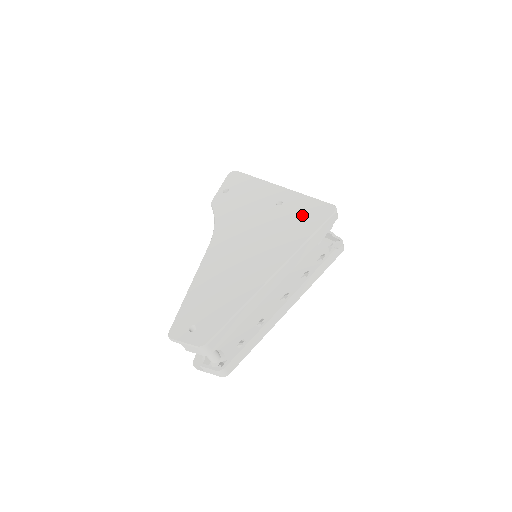
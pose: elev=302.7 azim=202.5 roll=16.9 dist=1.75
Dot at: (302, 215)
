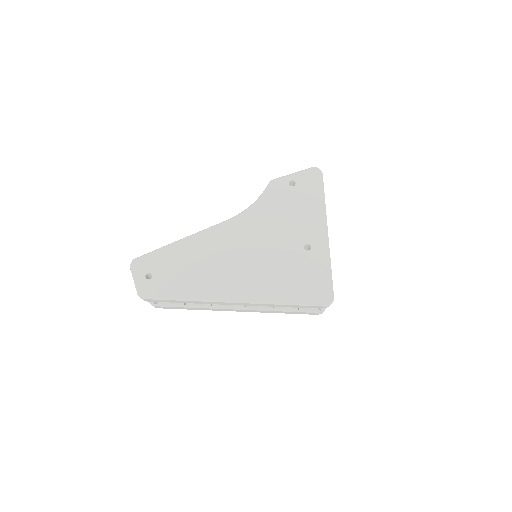
Dot at: (306, 279)
